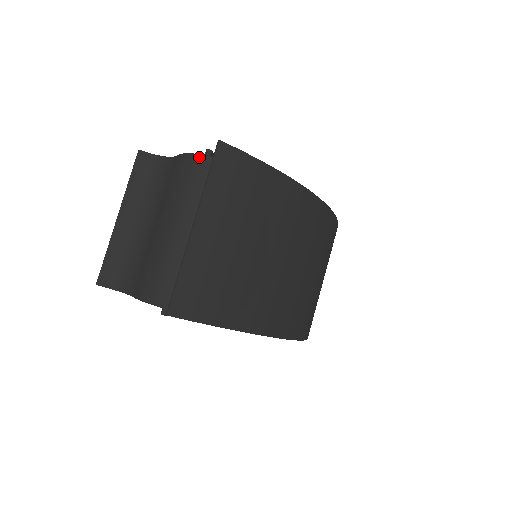
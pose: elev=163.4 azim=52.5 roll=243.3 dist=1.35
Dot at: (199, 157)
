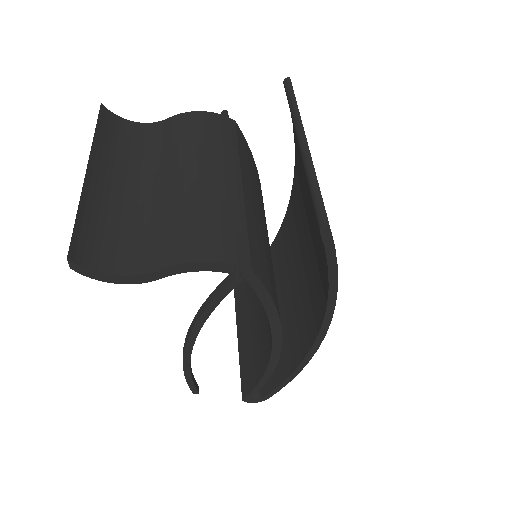
Dot at: (217, 115)
